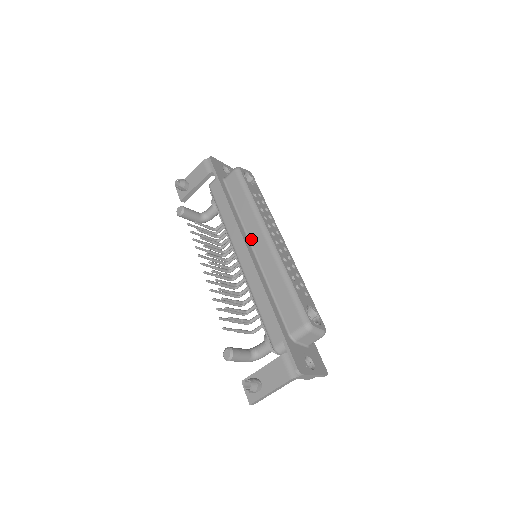
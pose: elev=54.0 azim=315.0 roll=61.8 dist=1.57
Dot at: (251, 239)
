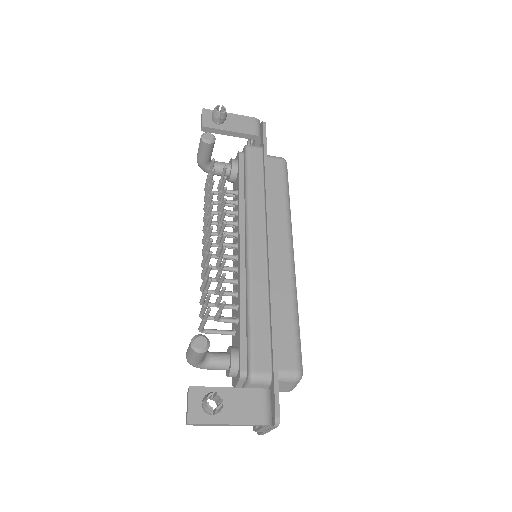
Dot at: (272, 238)
